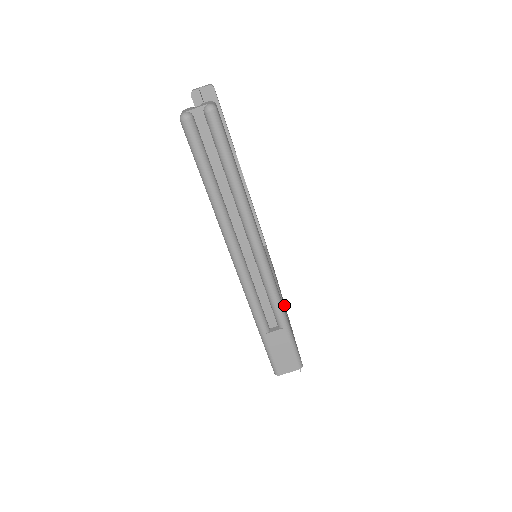
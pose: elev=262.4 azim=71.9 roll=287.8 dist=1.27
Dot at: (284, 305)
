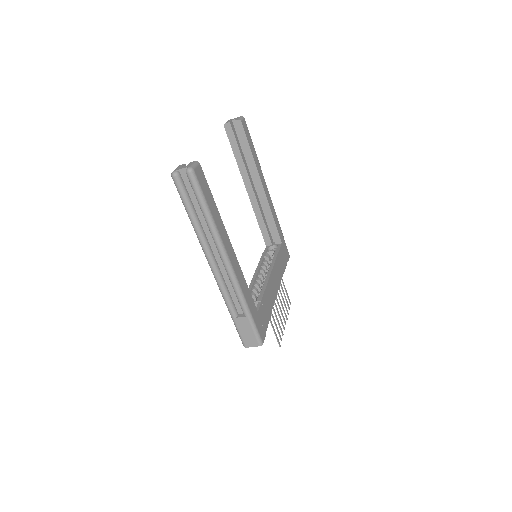
Dot at: (268, 297)
